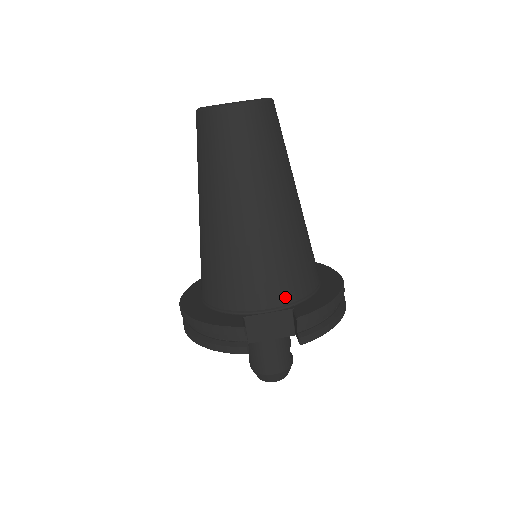
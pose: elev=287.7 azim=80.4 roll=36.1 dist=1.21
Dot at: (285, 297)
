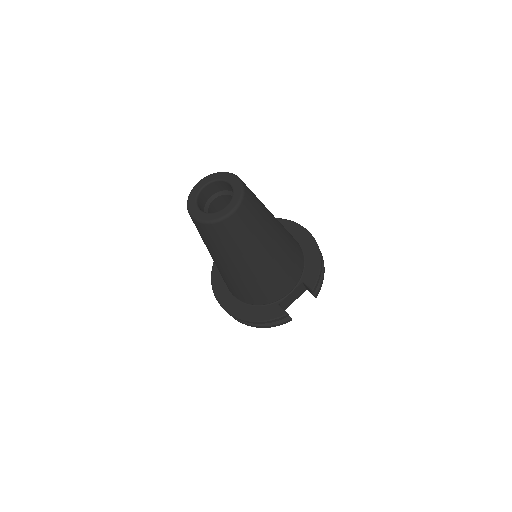
Dot at: (296, 279)
